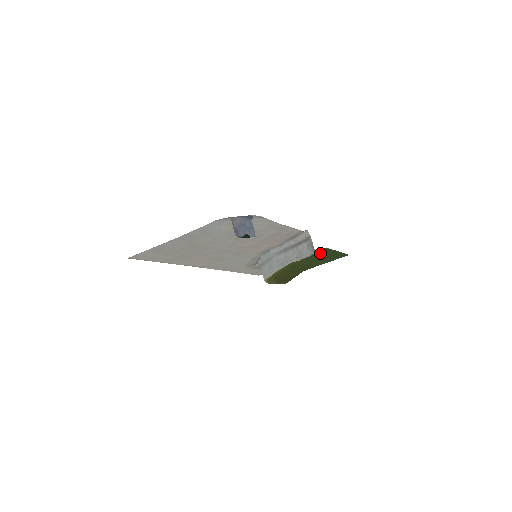
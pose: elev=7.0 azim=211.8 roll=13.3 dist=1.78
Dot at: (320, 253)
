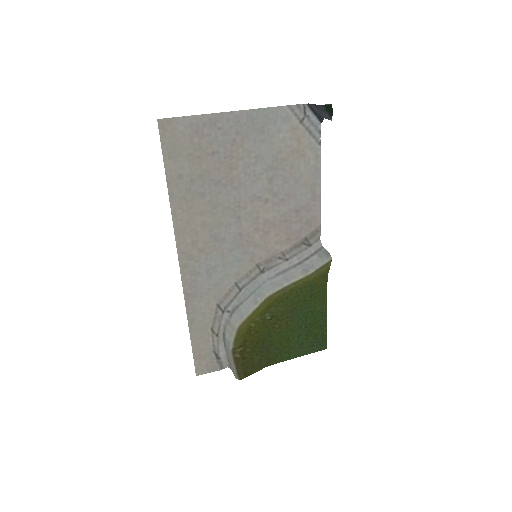
Dot at: (311, 305)
